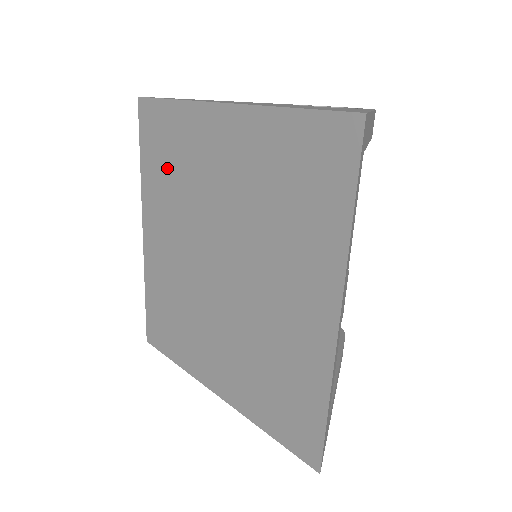
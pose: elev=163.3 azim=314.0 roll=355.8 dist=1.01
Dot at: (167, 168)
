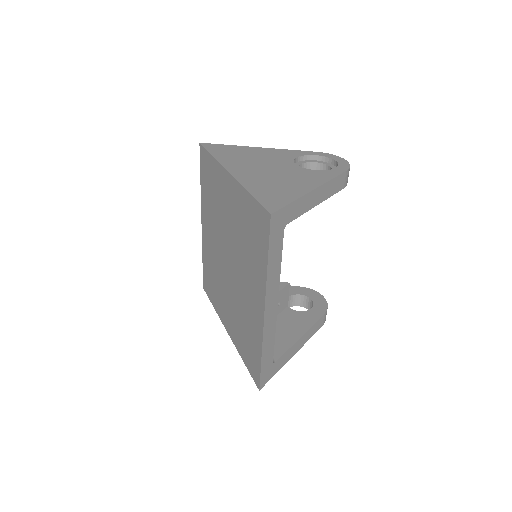
Dot at: (210, 193)
